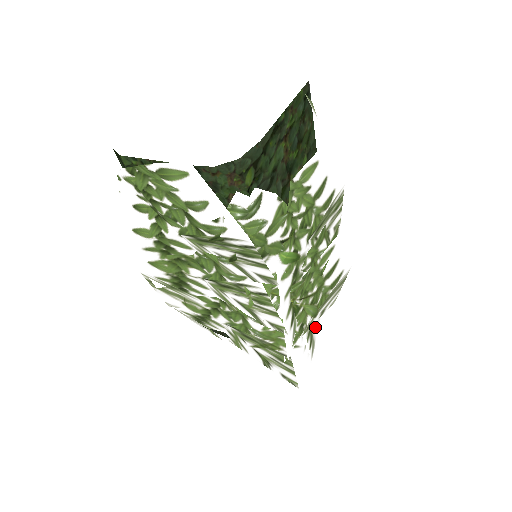
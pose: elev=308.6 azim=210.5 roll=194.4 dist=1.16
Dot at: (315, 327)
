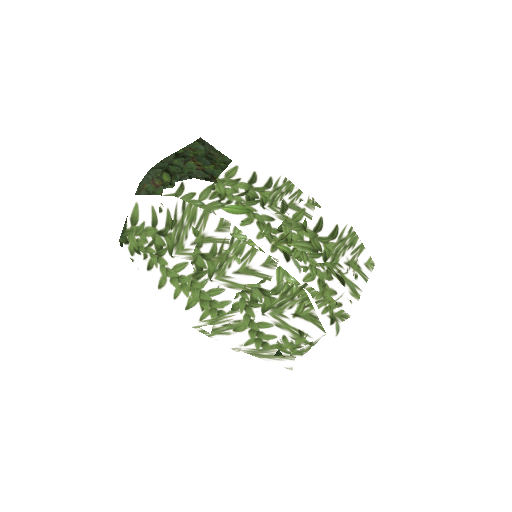
Dot at: occluded
